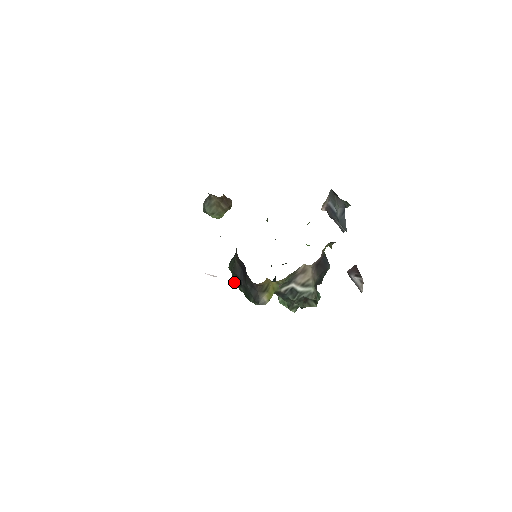
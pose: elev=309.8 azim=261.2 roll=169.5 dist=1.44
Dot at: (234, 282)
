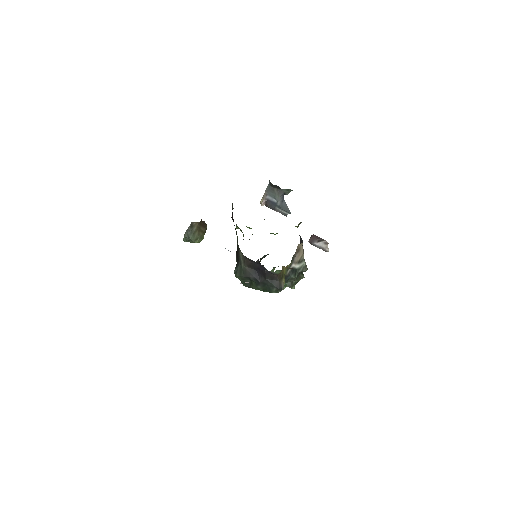
Dot at: (245, 286)
